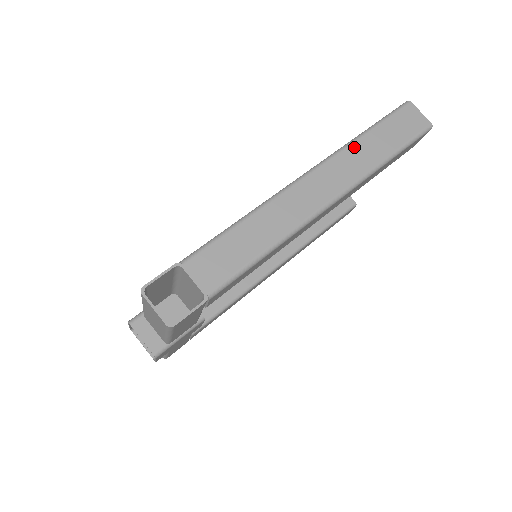
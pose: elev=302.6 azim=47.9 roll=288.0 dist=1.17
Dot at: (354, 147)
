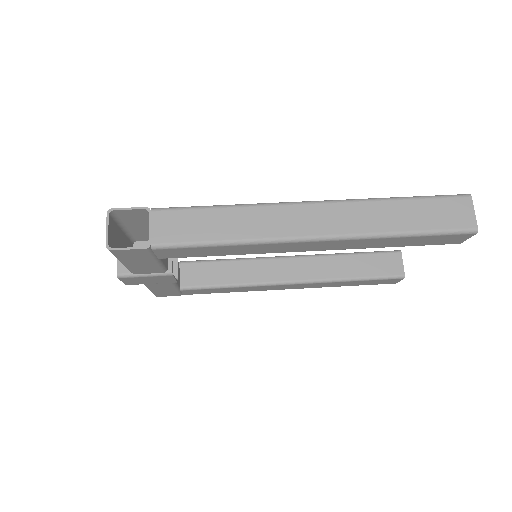
Dot at: (373, 205)
